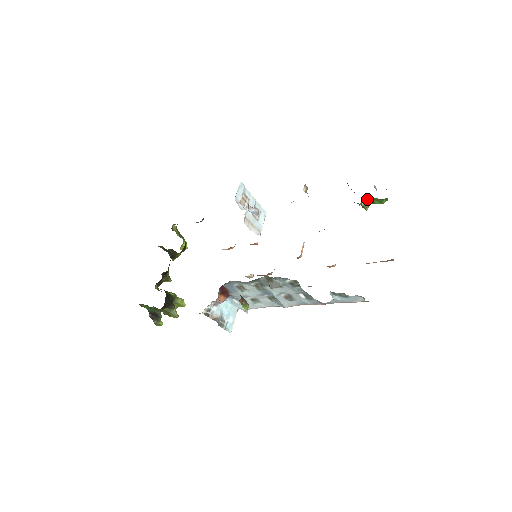
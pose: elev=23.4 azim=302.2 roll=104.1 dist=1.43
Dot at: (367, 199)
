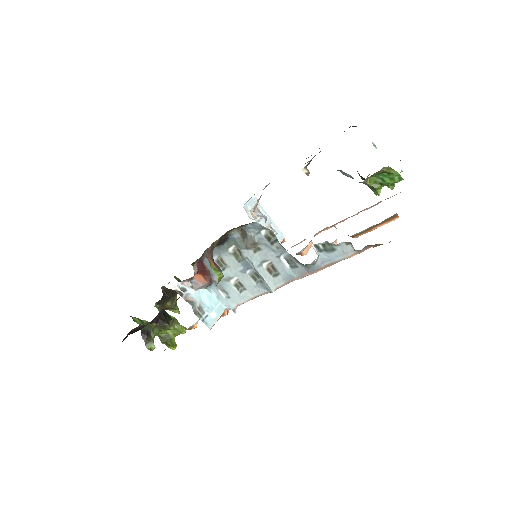
Dot at: (376, 177)
